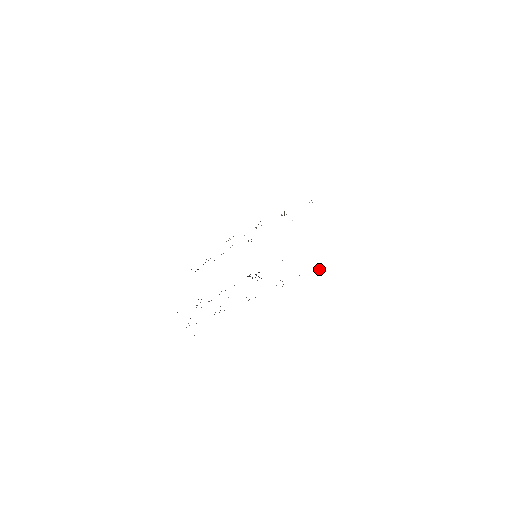
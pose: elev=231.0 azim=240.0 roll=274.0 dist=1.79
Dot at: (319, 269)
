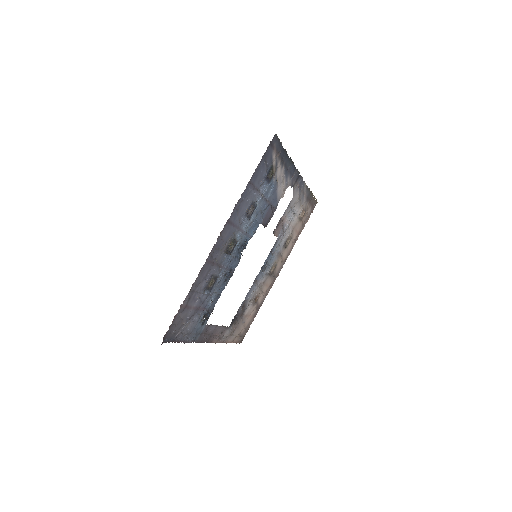
Dot at: (270, 170)
